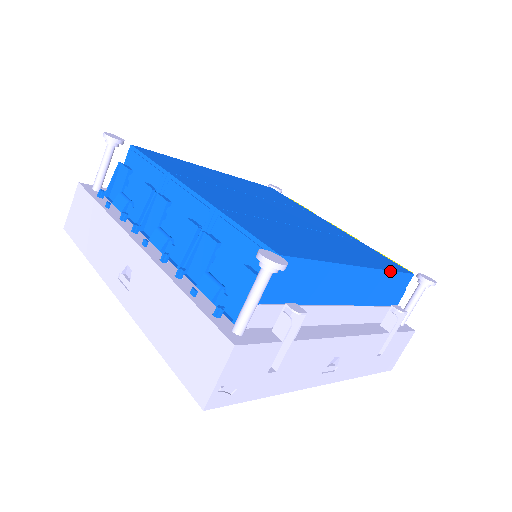
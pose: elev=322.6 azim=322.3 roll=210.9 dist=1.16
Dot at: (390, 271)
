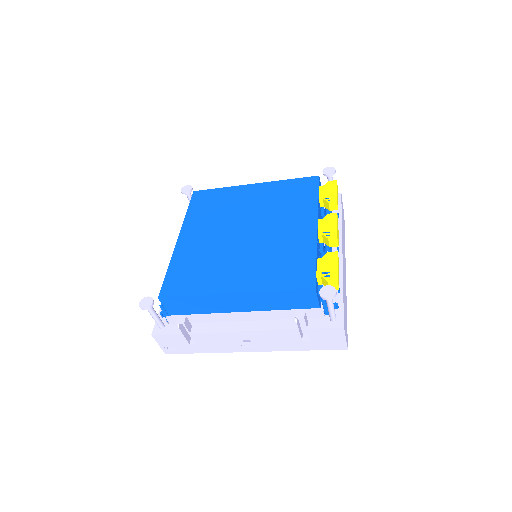
Dot at: (274, 291)
